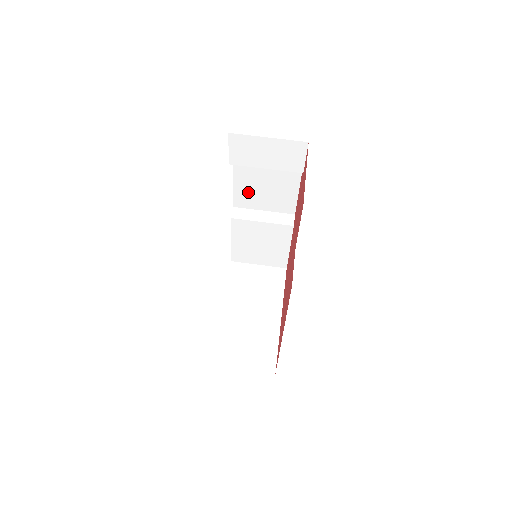
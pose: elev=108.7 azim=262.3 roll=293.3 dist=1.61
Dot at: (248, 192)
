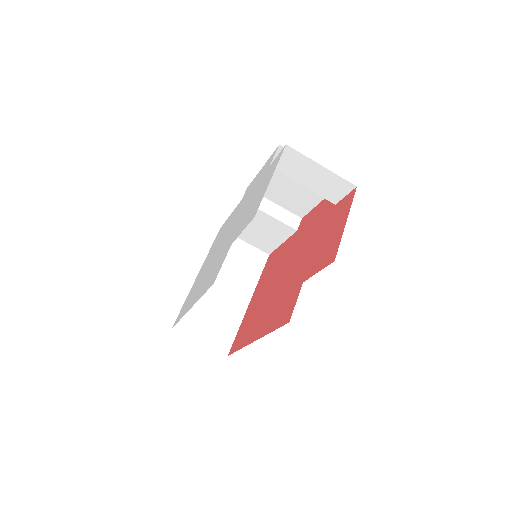
Dot at: (269, 184)
